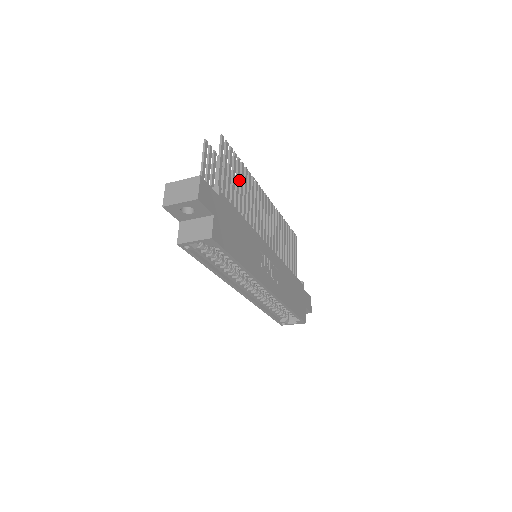
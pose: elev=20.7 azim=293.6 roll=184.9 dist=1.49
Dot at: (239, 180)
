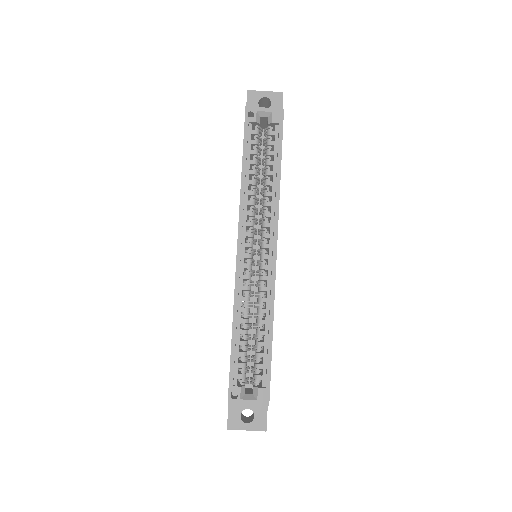
Dot at: occluded
